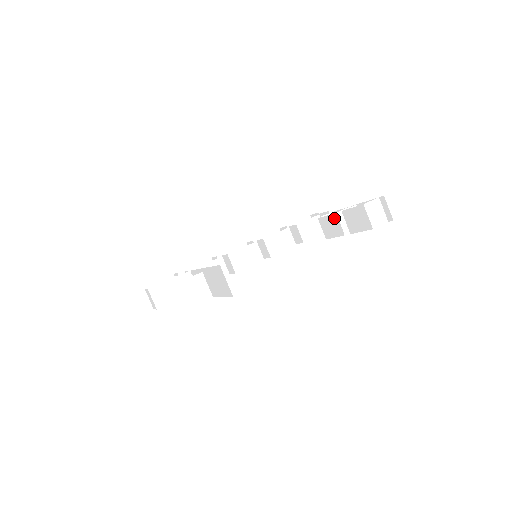
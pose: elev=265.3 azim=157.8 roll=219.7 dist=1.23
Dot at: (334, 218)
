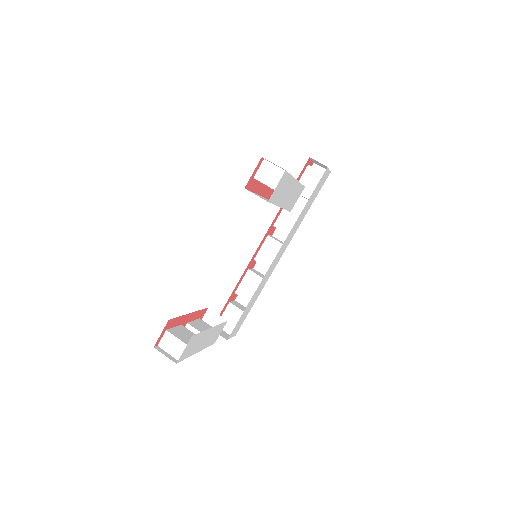
Dot at: occluded
